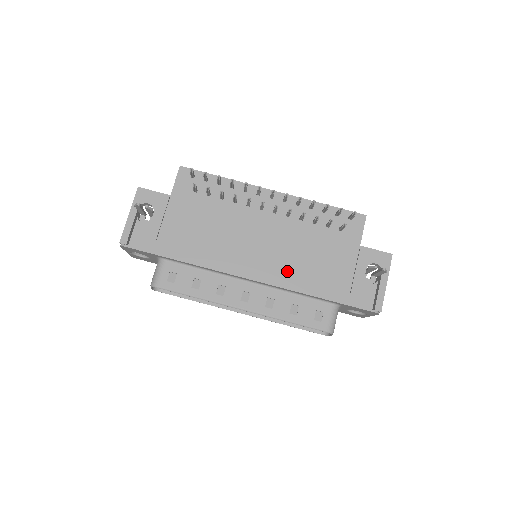
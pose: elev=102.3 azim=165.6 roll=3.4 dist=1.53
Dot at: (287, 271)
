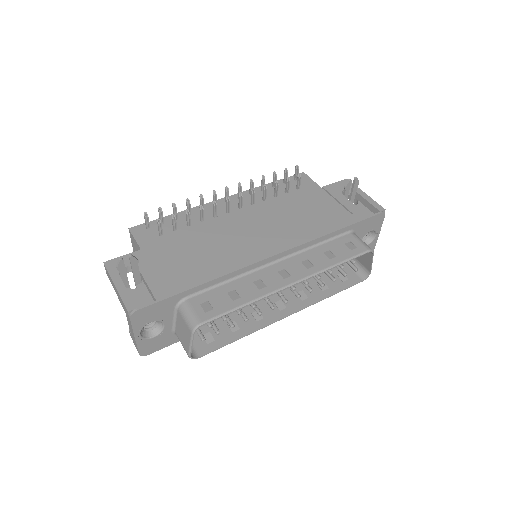
Dot at: (294, 233)
